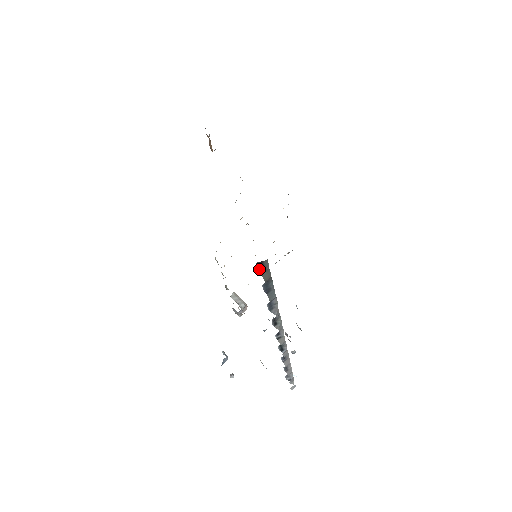
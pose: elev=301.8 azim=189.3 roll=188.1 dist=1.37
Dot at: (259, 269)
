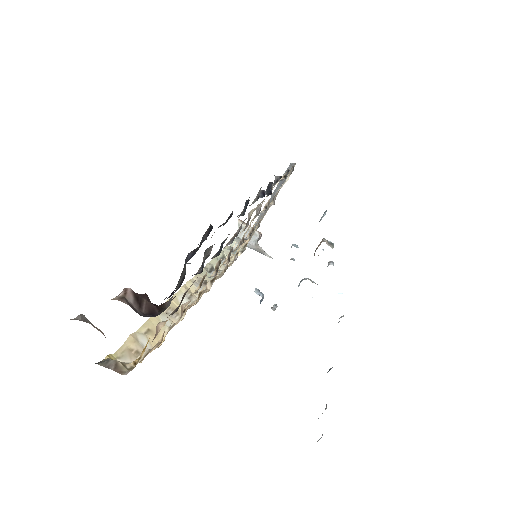
Dot at: out of frame
